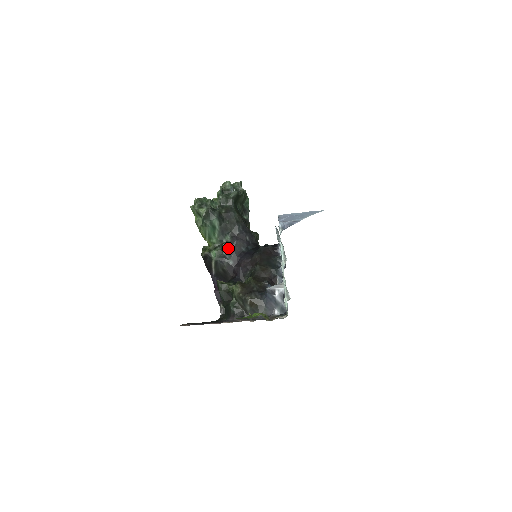
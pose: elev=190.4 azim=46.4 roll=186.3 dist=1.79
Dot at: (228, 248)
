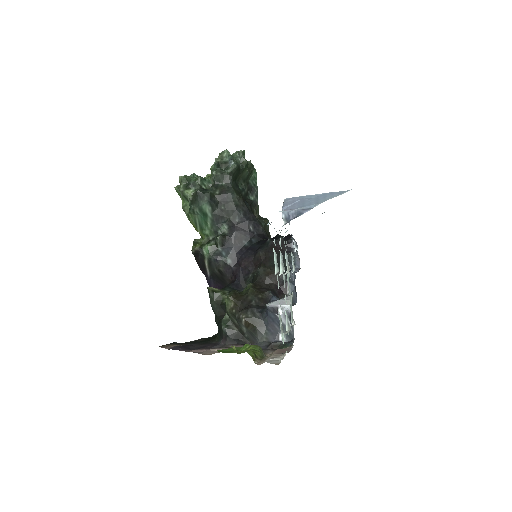
Dot at: (225, 242)
